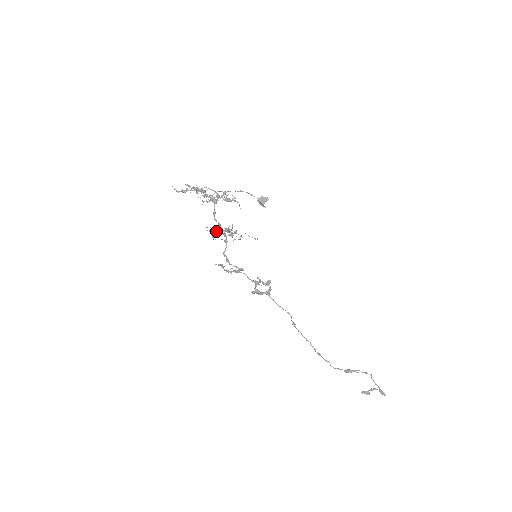
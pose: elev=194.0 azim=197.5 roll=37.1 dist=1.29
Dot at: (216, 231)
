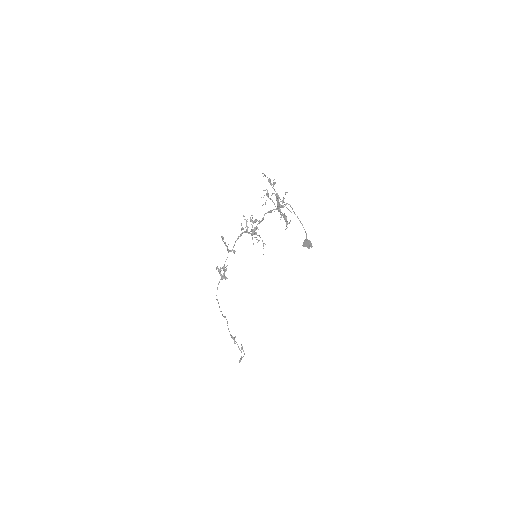
Dot at: occluded
